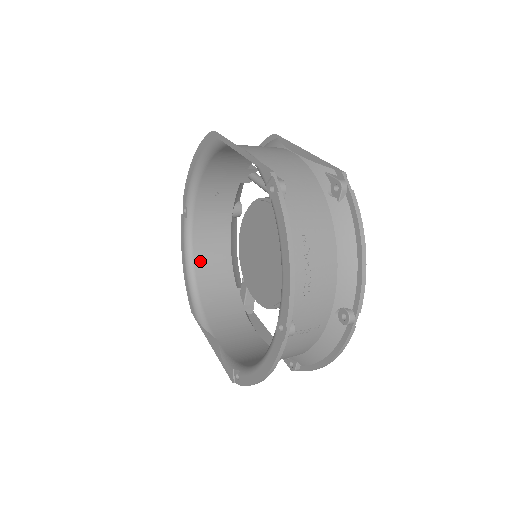
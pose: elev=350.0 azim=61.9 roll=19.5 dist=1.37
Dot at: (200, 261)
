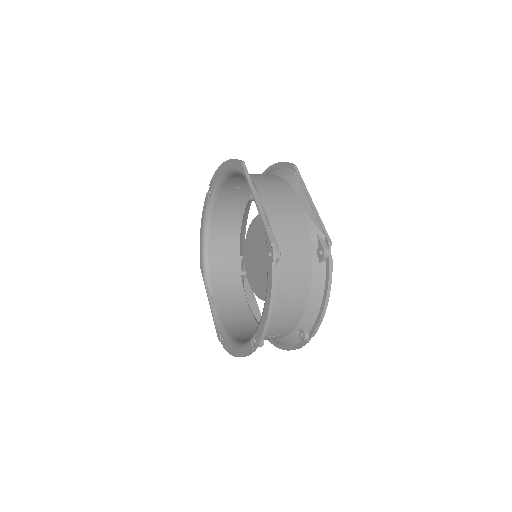
Dot at: (215, 232)
